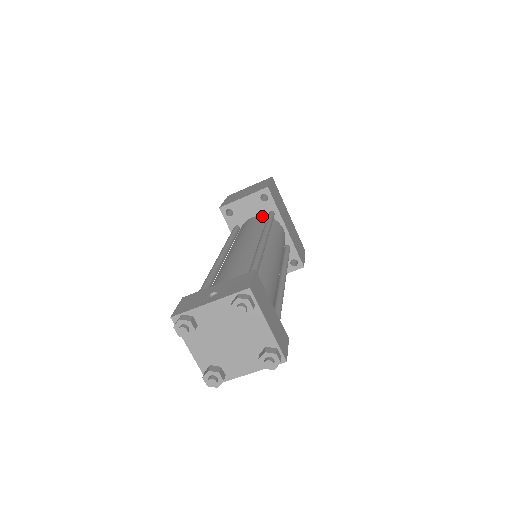
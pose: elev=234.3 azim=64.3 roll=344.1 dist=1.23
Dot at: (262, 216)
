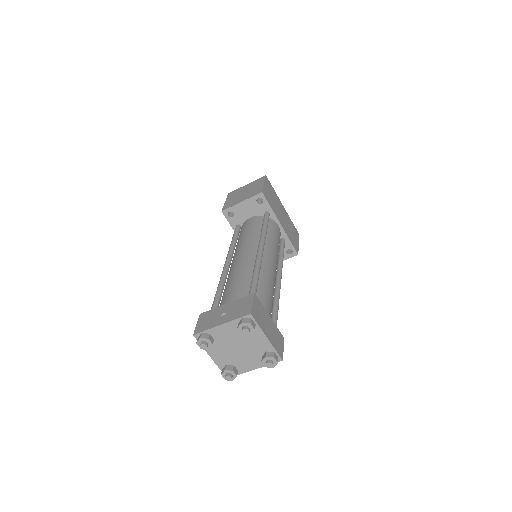
Dot at: (259, 216)
